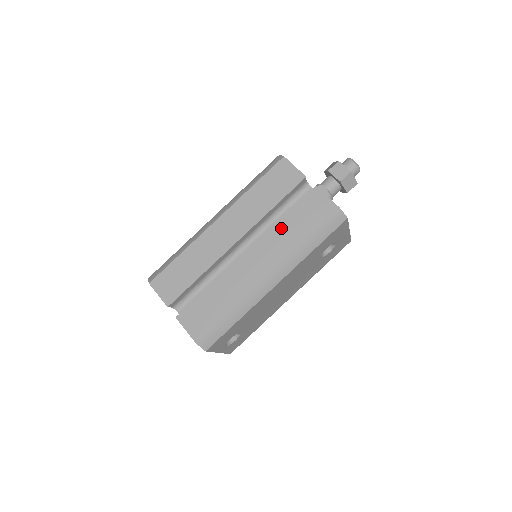
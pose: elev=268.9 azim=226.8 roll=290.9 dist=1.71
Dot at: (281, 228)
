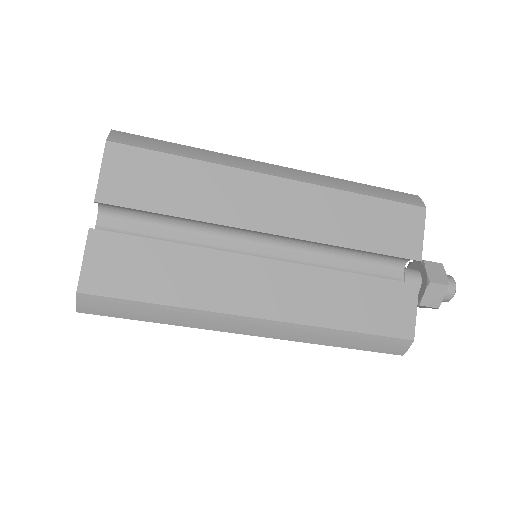
Dot at: occluded
